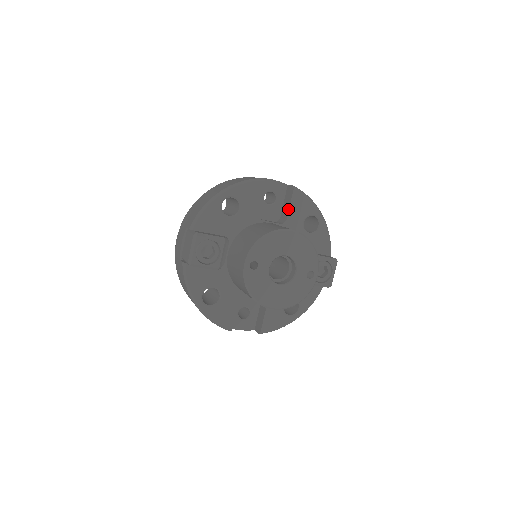
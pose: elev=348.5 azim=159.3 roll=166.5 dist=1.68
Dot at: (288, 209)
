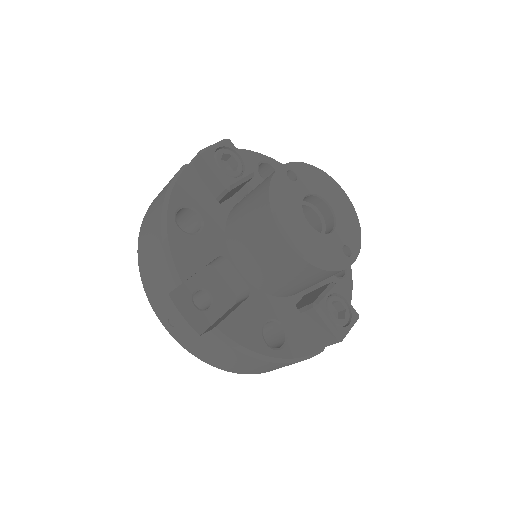
Dot at: occluded
